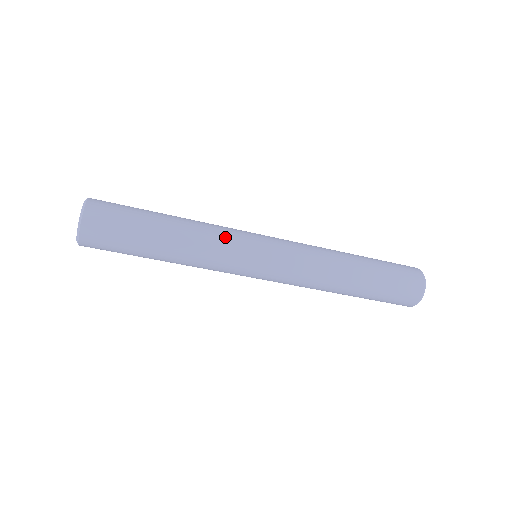
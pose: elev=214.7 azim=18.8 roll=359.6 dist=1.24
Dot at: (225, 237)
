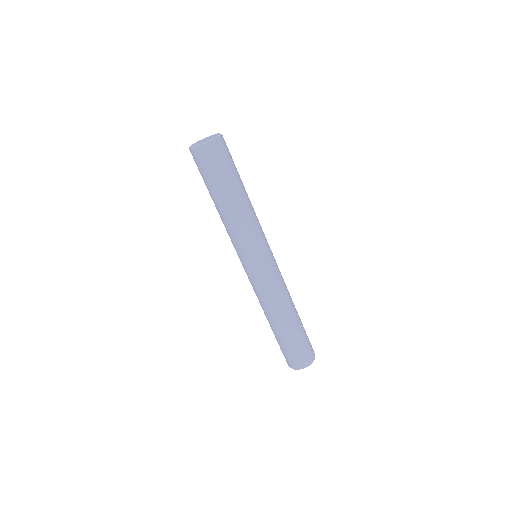
Dot at: (258, 230)
